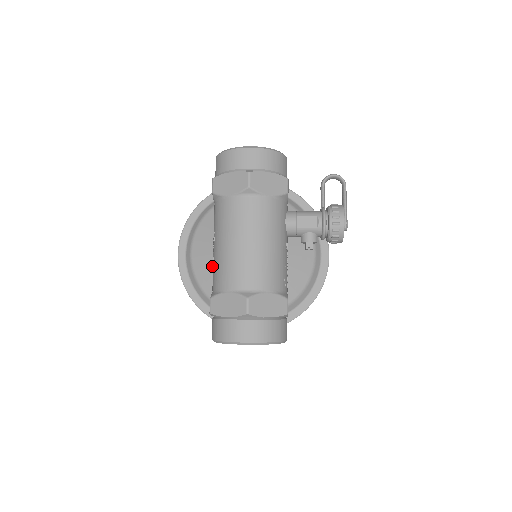
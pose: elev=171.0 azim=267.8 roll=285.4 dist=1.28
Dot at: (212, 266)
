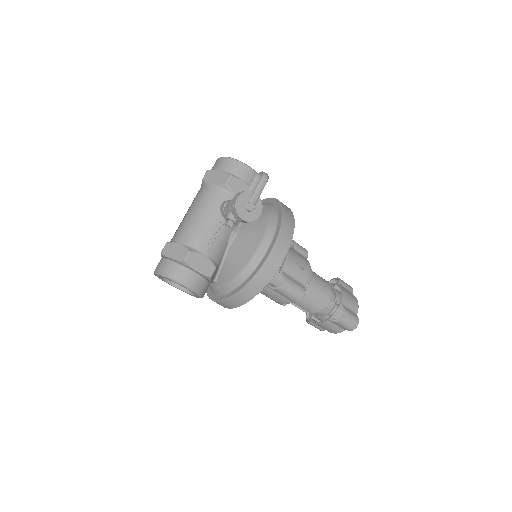
Dot at: occluded
